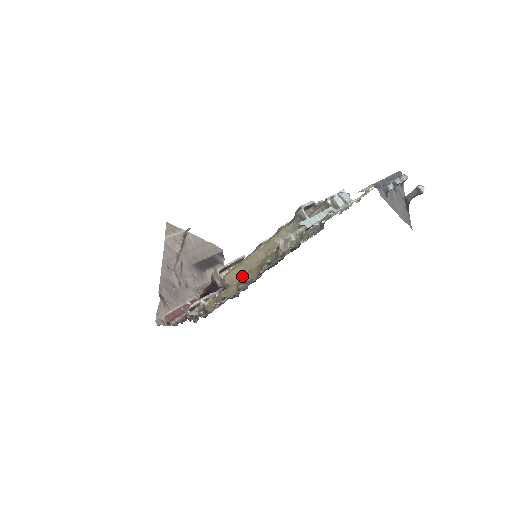
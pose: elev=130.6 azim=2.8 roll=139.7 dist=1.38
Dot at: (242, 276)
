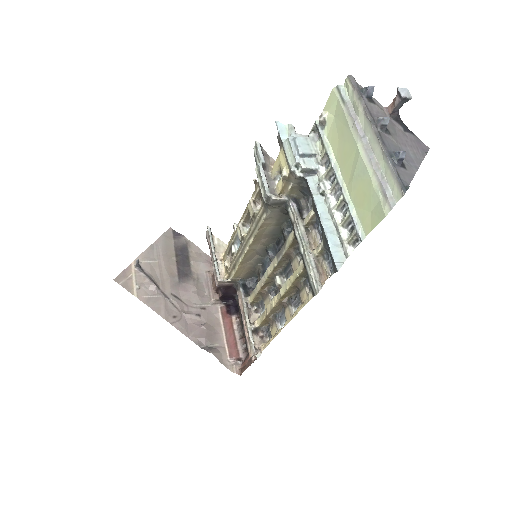
Dot at: (280, 299)
